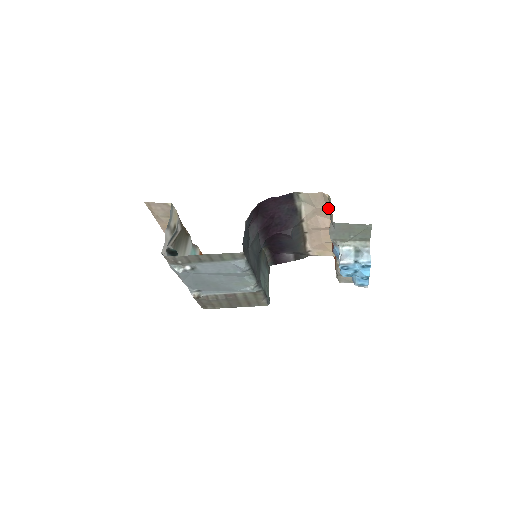
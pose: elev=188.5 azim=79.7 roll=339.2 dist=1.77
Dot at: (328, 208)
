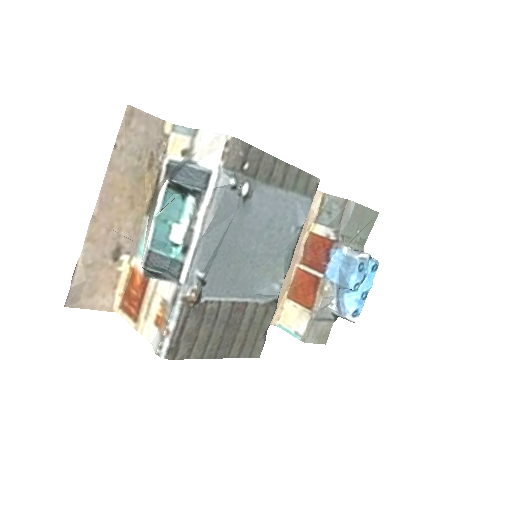
Dot at: (313, 216)
